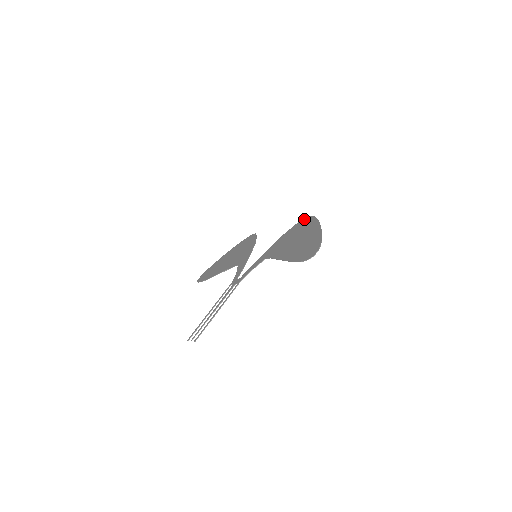
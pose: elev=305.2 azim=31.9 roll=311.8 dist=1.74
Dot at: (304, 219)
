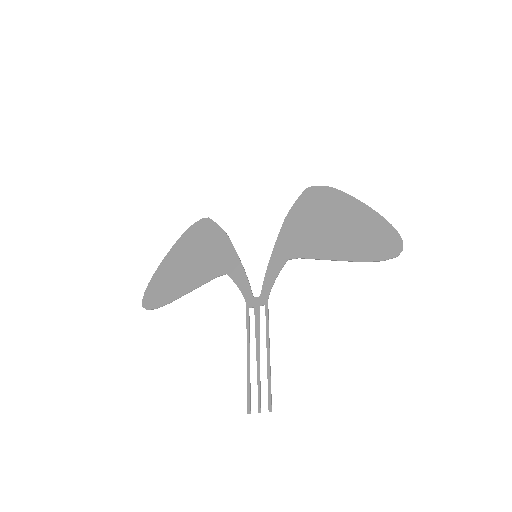
Dot at: (309, 191)
